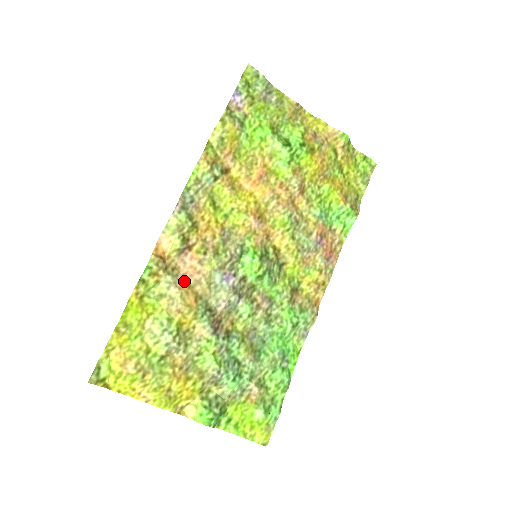
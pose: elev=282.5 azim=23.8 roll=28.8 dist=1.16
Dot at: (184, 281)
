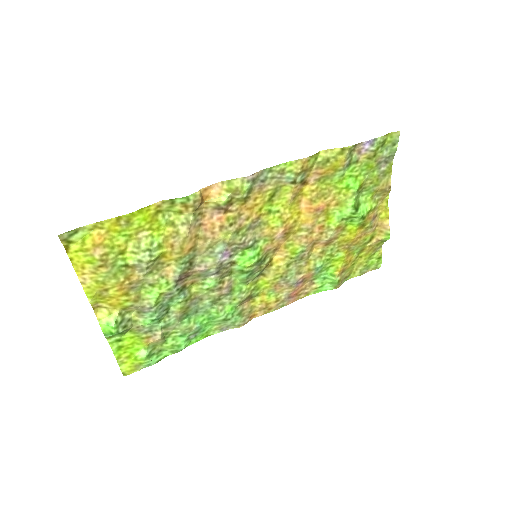
Dot at: (197, 229)
